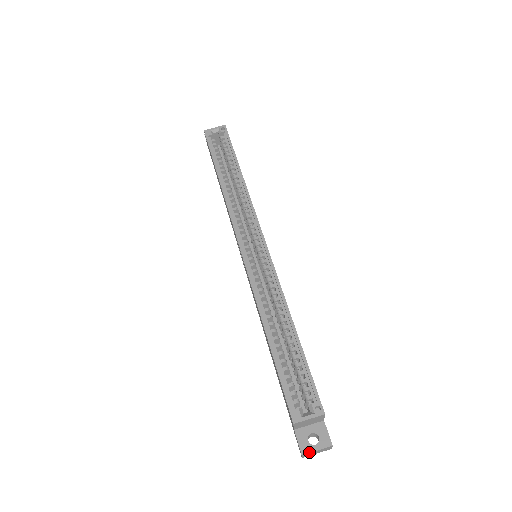
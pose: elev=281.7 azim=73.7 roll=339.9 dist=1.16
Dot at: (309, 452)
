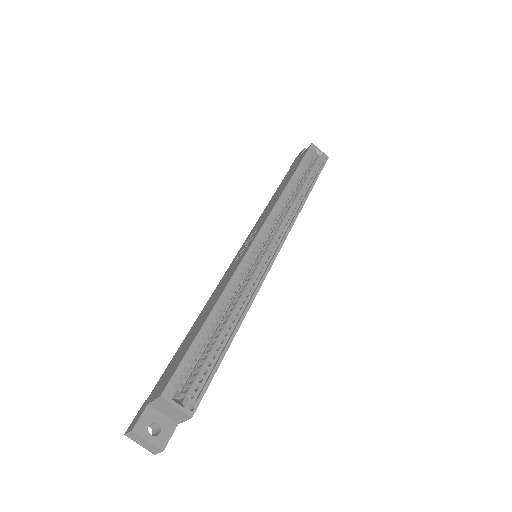
Dot at: (140, 435)
